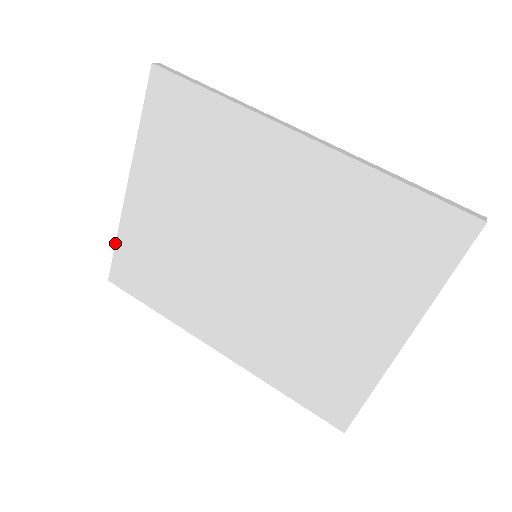
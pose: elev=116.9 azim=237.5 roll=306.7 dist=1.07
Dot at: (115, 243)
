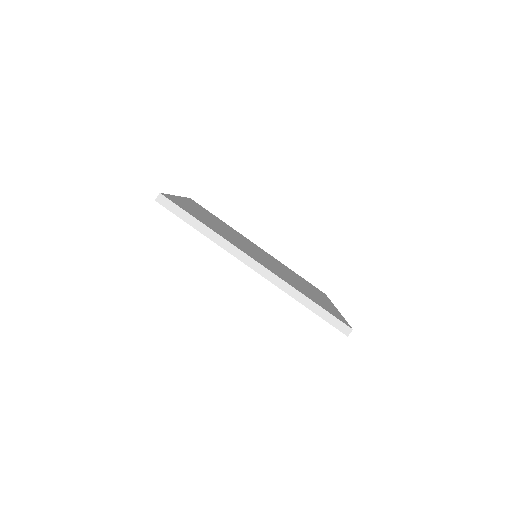
Dot at: occluded
